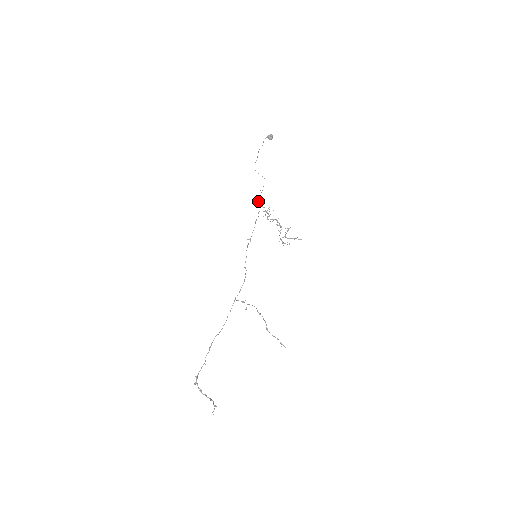
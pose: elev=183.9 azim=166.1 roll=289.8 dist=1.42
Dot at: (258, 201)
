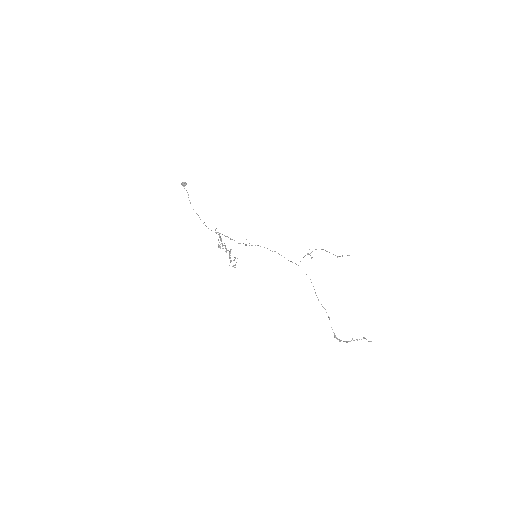
Dot at: occluded
